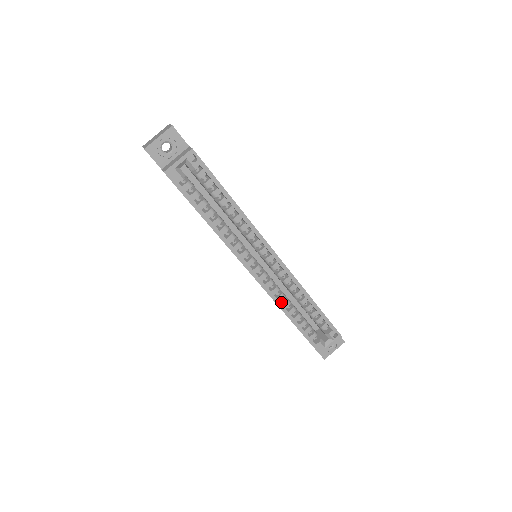
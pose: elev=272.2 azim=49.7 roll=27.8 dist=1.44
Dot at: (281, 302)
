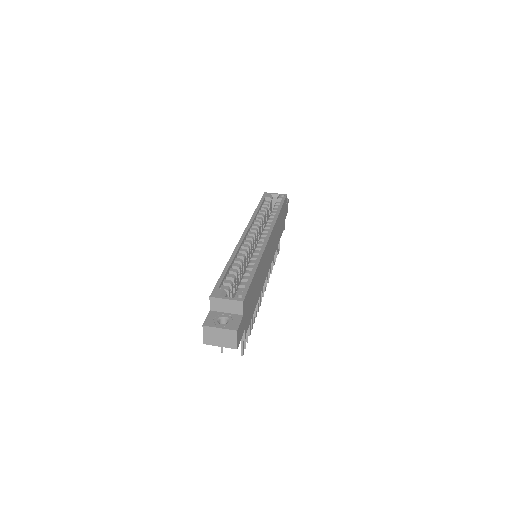
Dot at: occluded
